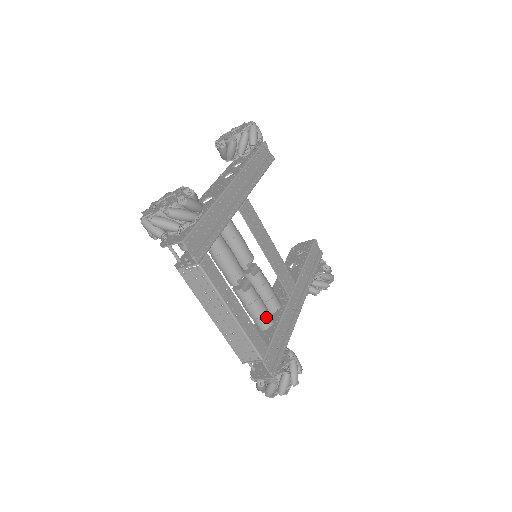
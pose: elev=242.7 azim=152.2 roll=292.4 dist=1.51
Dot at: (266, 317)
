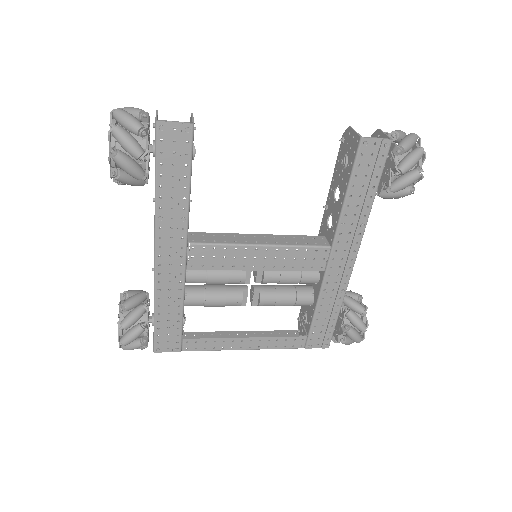
Dot at: (299, 304)
